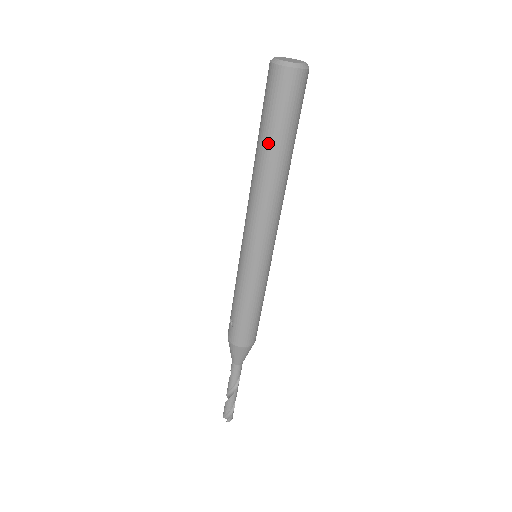
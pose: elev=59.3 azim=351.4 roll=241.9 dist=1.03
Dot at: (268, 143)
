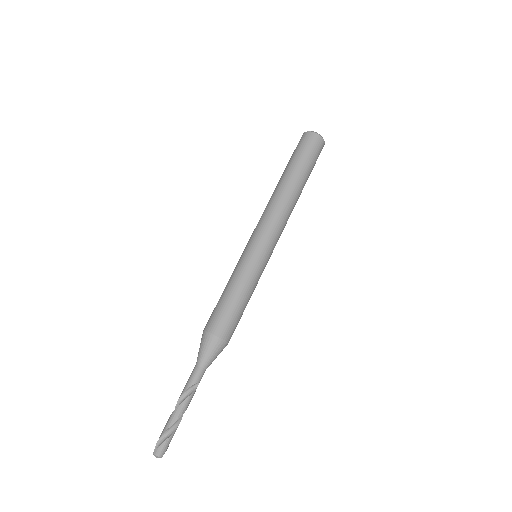
Dot at: (285, 170)
